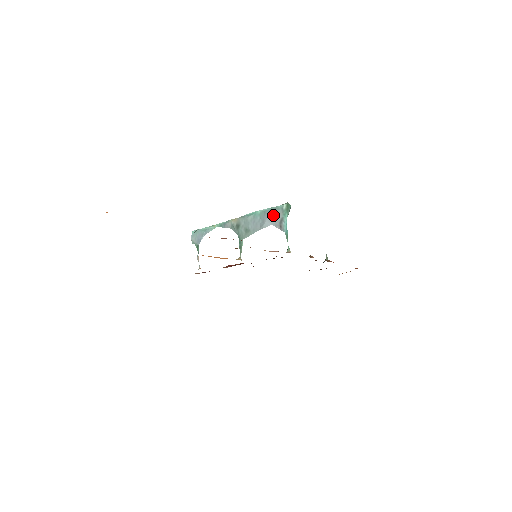
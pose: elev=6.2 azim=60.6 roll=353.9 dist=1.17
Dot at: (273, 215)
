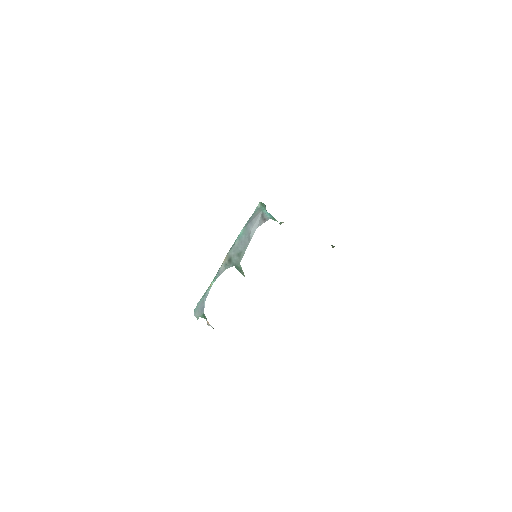
Dot at: (253, 220)
